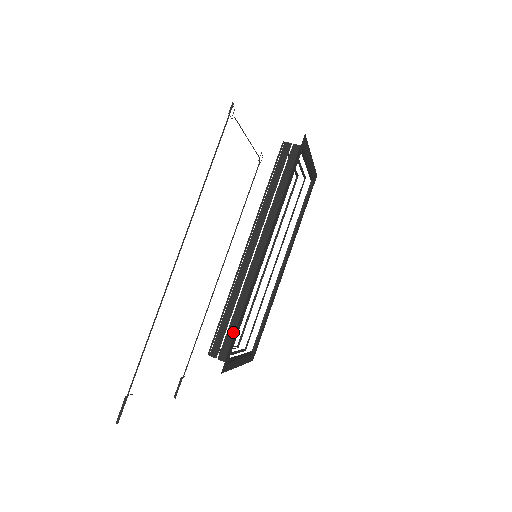
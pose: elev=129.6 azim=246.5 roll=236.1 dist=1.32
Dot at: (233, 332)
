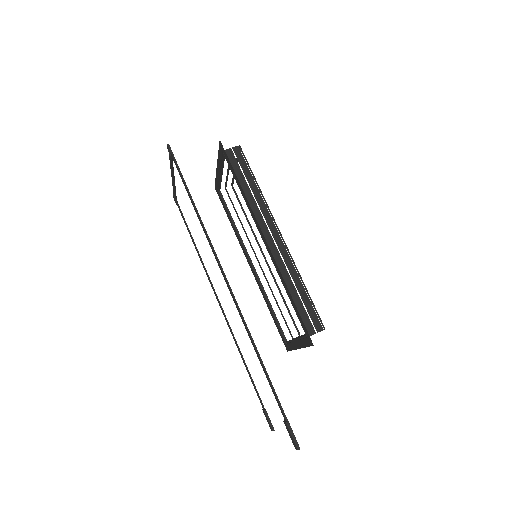
Dot at: (310, 304)
